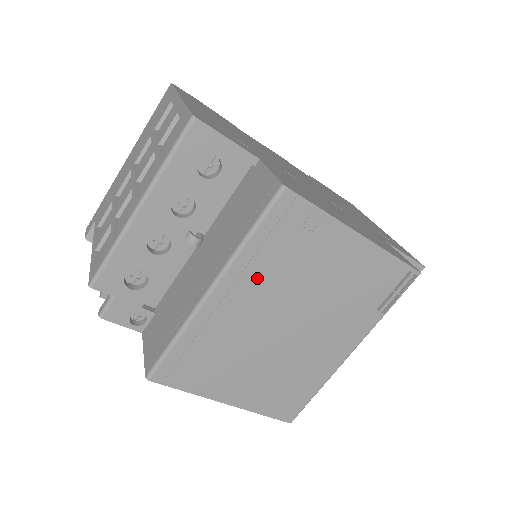
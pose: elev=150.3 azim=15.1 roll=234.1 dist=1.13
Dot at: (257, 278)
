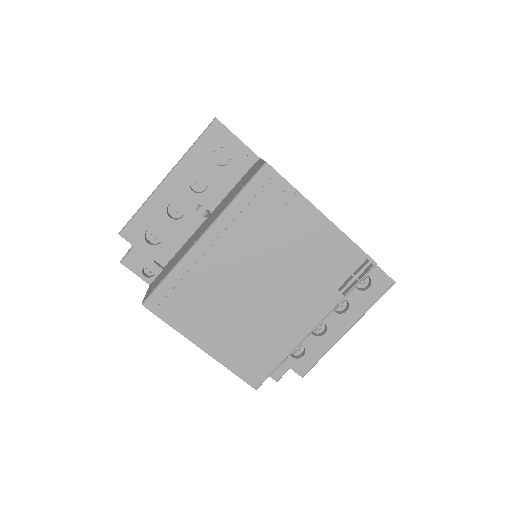
Dot at: (239, 234)
